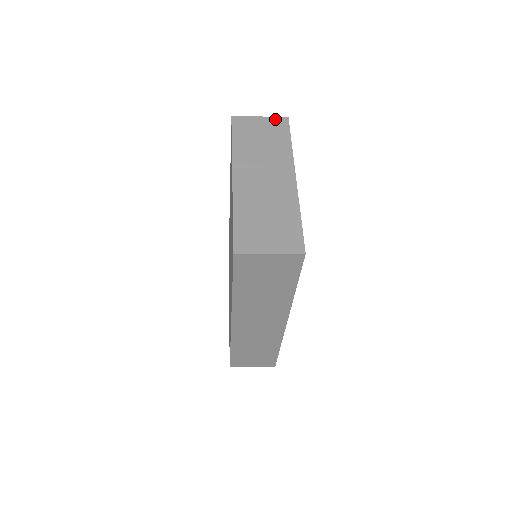
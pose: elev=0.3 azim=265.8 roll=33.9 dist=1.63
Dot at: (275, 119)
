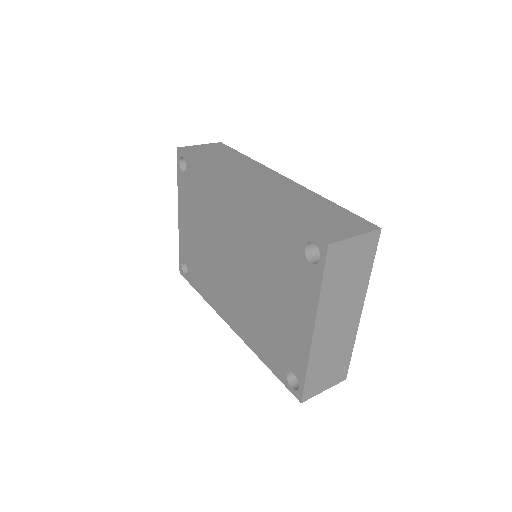
Dot at: (369, 236)
